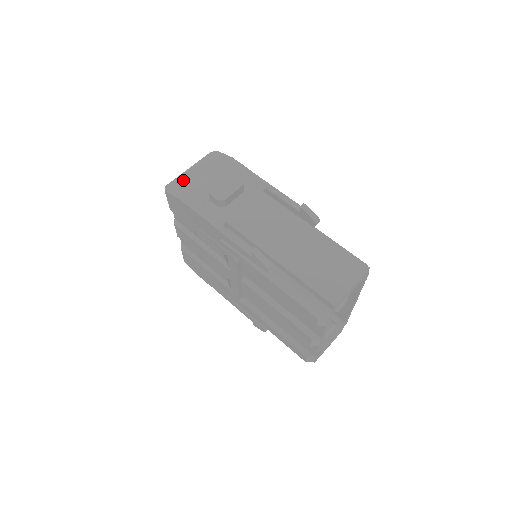
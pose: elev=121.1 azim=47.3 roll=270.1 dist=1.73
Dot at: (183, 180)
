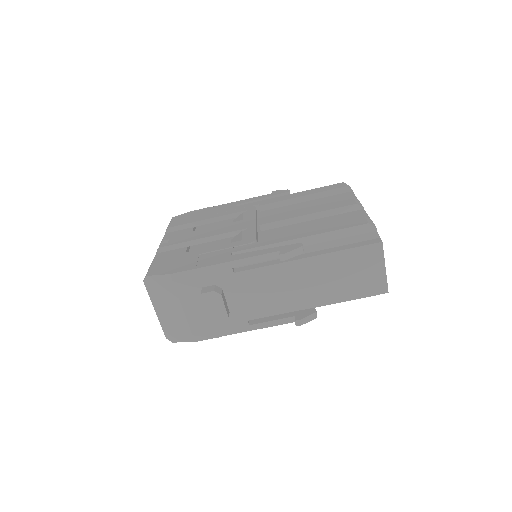
Dot at: (170, 325)
